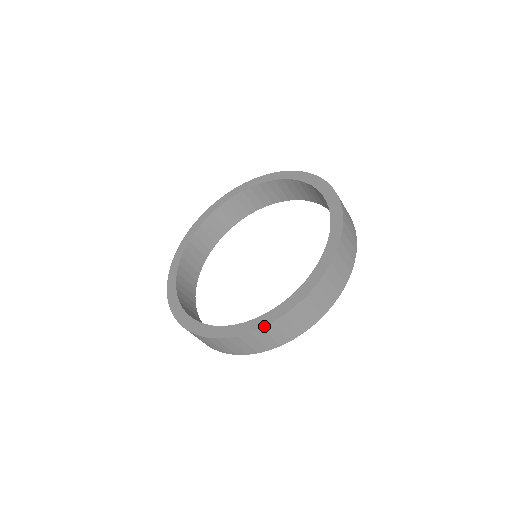
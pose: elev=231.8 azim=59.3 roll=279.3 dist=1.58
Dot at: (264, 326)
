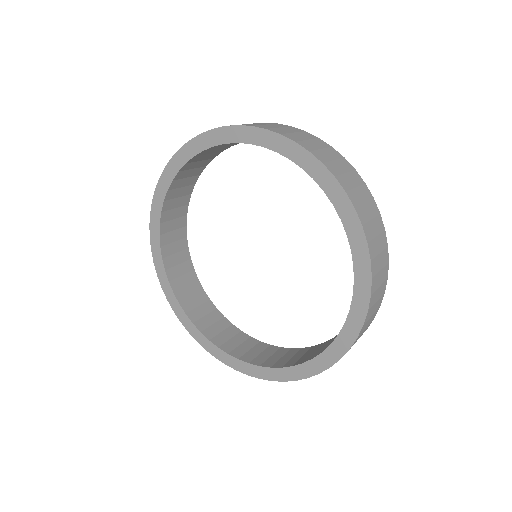
Dot at: (368, 308)
